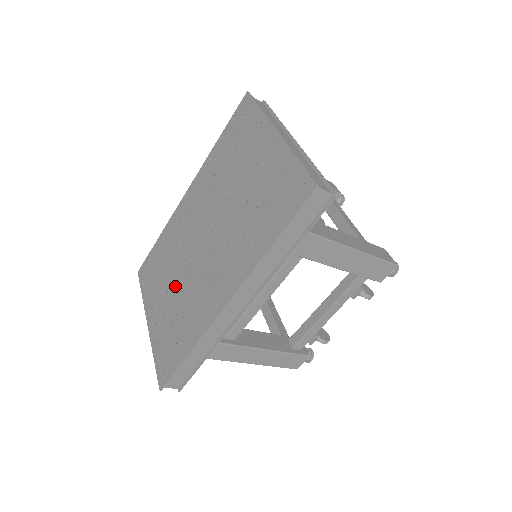
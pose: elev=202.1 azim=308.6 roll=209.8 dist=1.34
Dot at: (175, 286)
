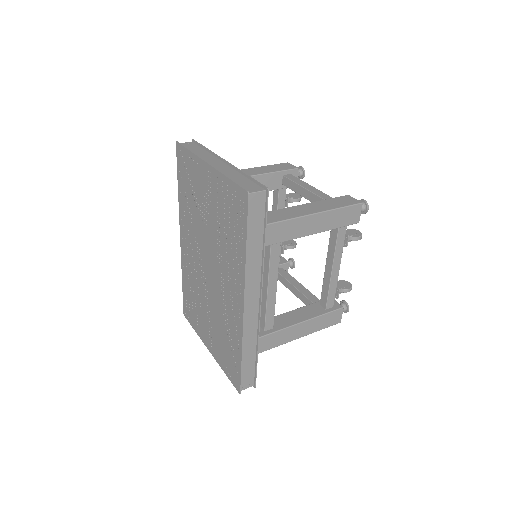
Dot at: (209, 312)
